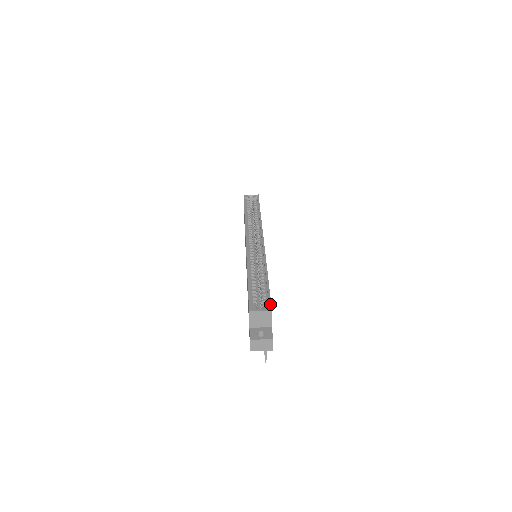
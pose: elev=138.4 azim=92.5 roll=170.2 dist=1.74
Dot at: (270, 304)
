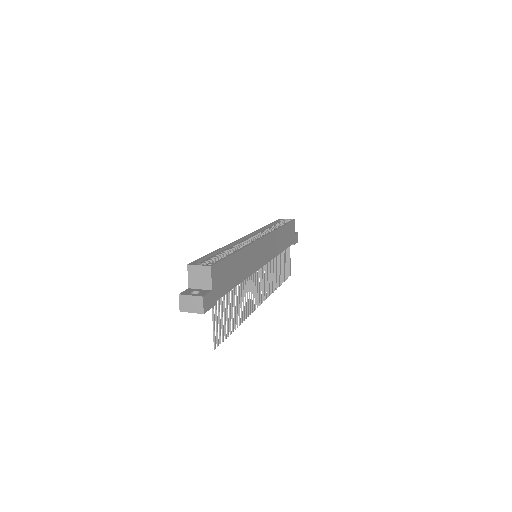
Dot at: (214, 263)
